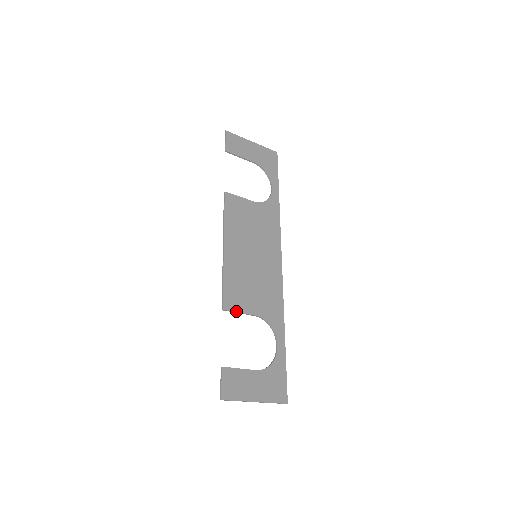
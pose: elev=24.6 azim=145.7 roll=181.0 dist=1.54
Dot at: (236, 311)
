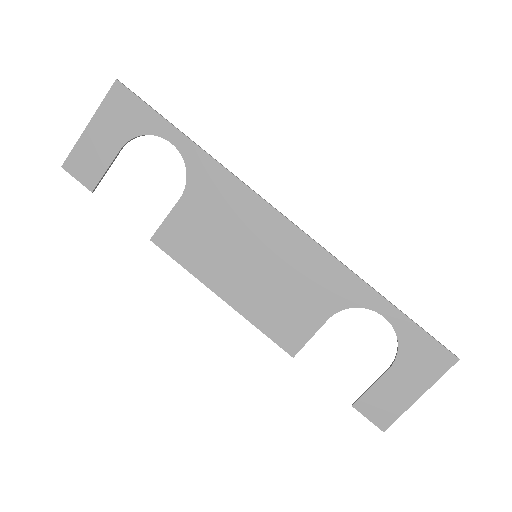
Dot at: (305, 342)
